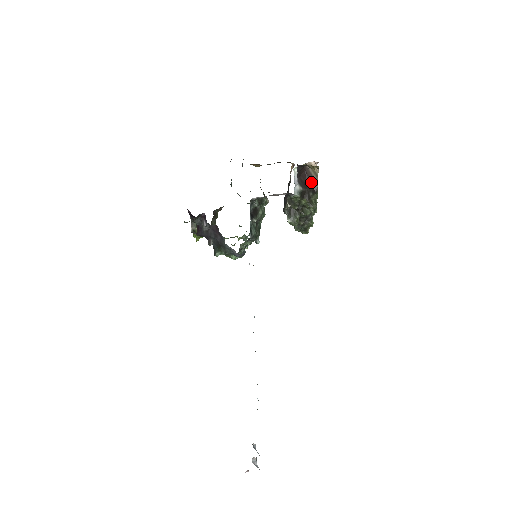
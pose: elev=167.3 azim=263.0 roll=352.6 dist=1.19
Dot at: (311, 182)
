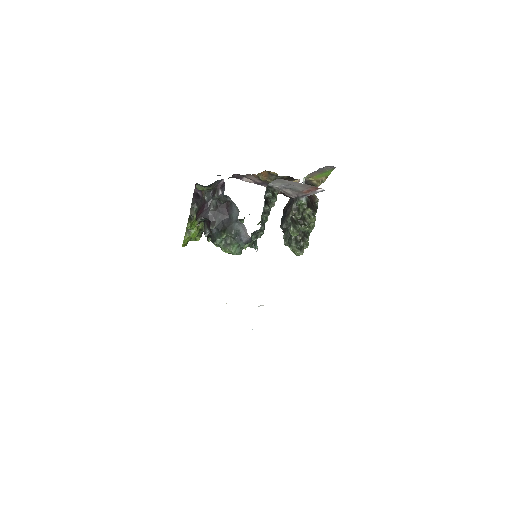
Dot at: (312, 200)
